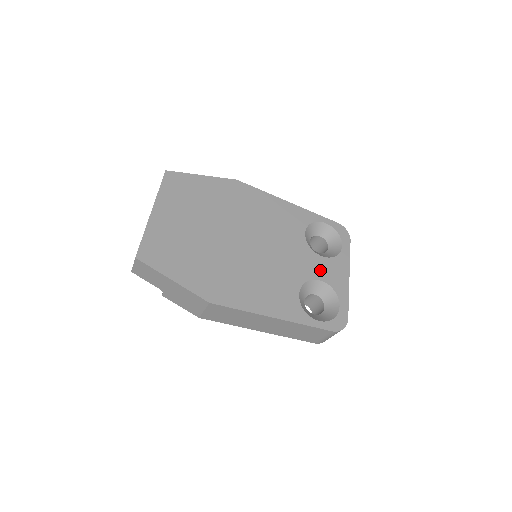
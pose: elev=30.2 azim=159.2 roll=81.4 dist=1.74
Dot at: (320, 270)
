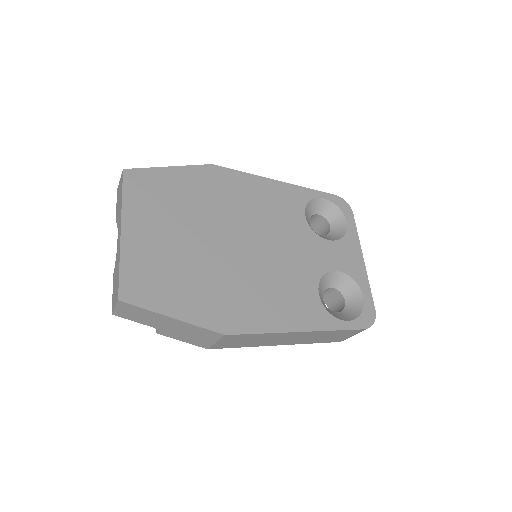
Dot at: (332, 258)
